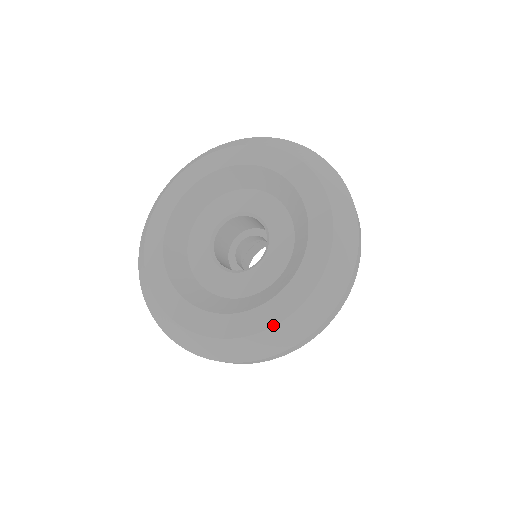
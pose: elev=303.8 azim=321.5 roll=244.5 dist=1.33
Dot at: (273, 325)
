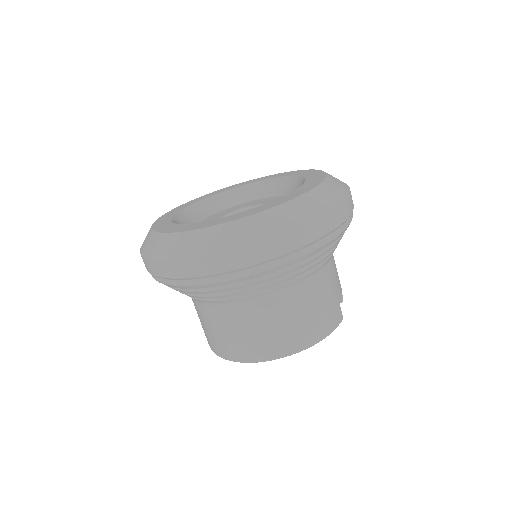
Dot at: (187, 230)
